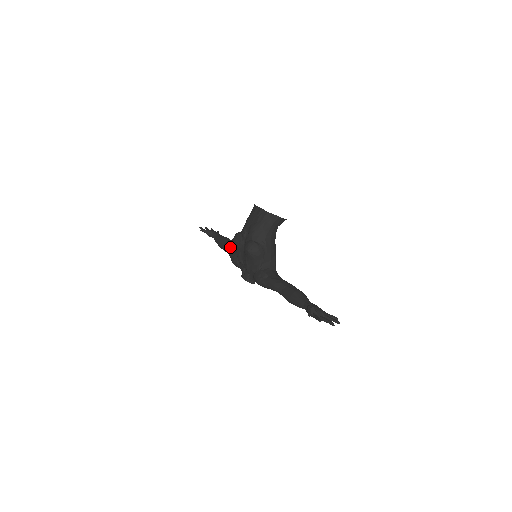
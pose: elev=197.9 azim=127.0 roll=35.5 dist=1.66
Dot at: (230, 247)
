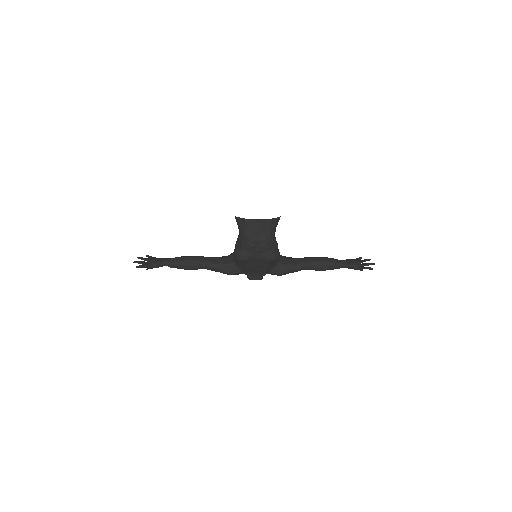
Dot at: (211, 264)
